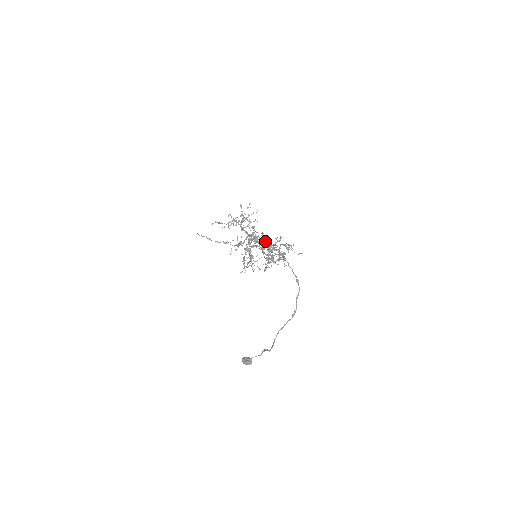
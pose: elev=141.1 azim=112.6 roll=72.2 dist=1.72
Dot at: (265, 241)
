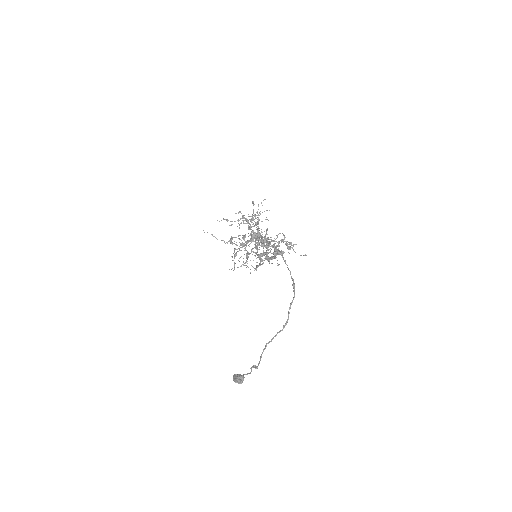
Dot at: (262, 236)
